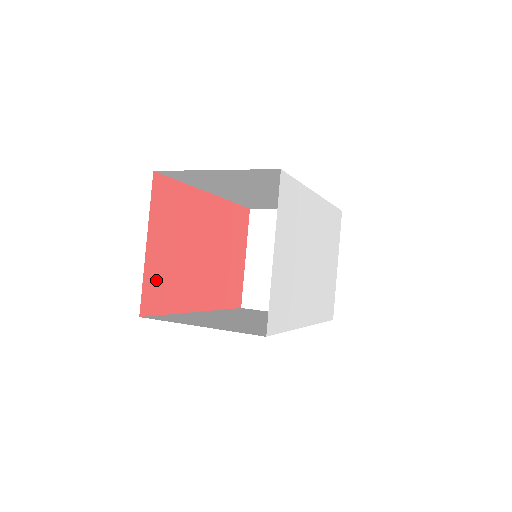
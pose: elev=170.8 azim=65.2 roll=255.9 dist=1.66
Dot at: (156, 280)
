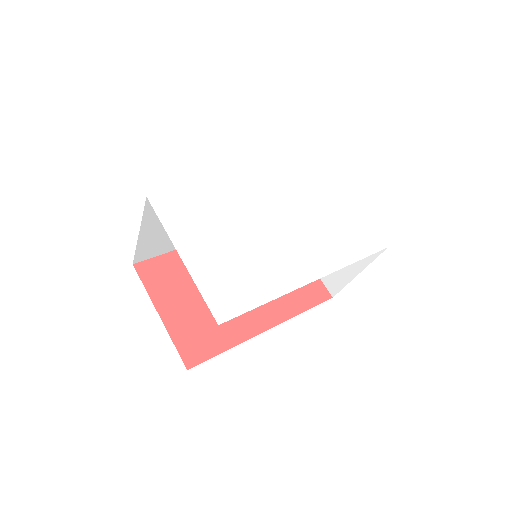
Dot at: (189, 334)
